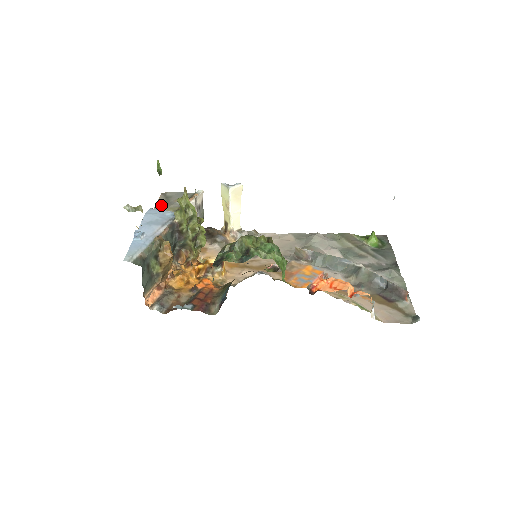
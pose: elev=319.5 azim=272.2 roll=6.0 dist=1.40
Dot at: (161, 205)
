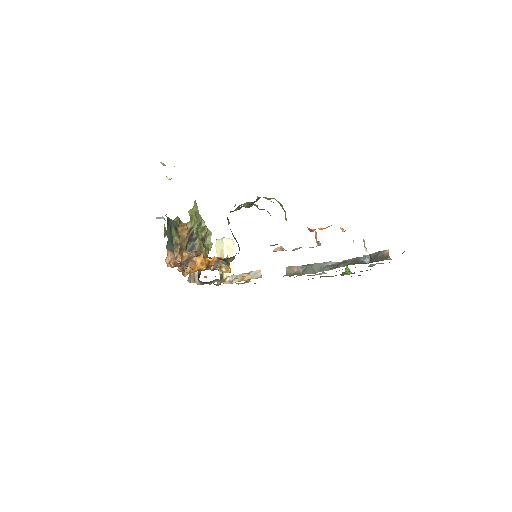
Dot at: occluded
